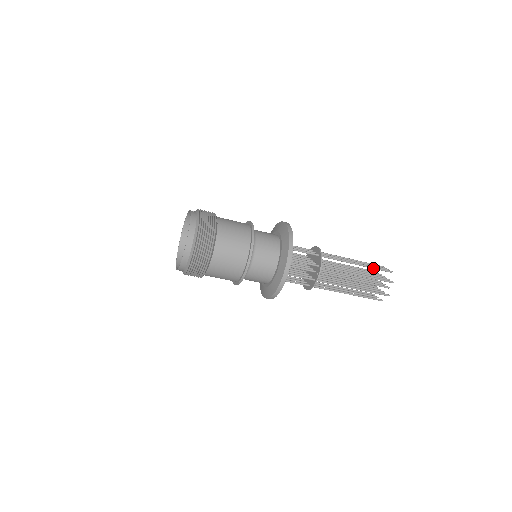
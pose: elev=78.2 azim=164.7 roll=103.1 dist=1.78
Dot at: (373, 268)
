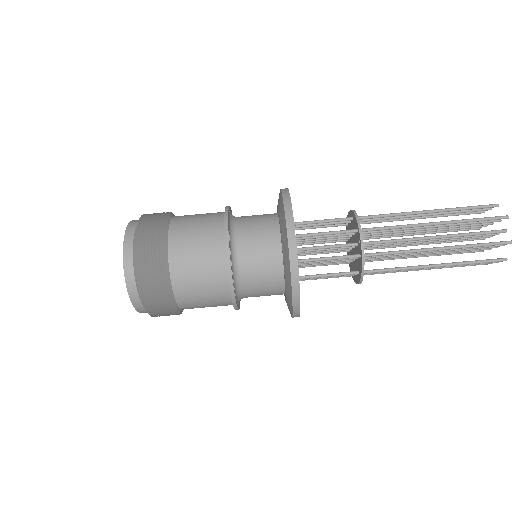
Dot at: (459, 209)
